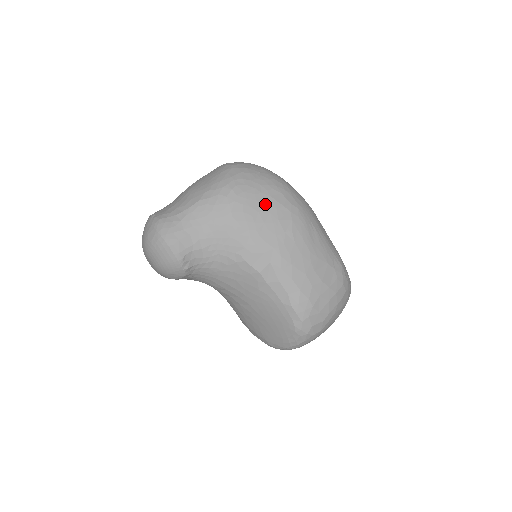
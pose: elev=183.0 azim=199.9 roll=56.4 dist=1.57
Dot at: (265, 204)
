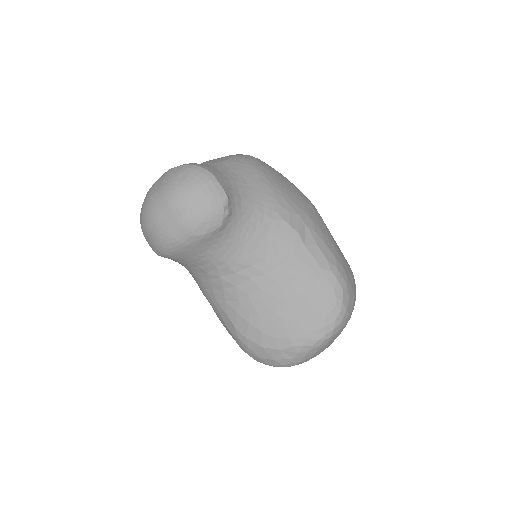
Dot at: (285, 180)
